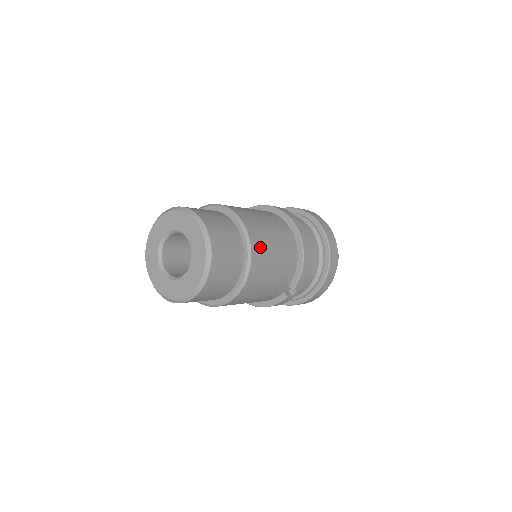
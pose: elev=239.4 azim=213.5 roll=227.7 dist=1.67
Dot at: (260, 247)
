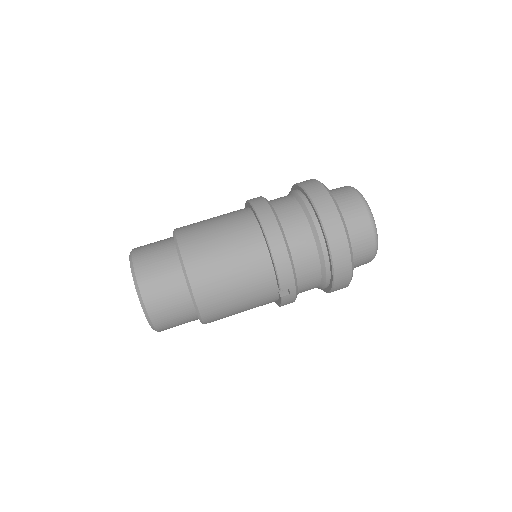
Dot at: (201, 267)
